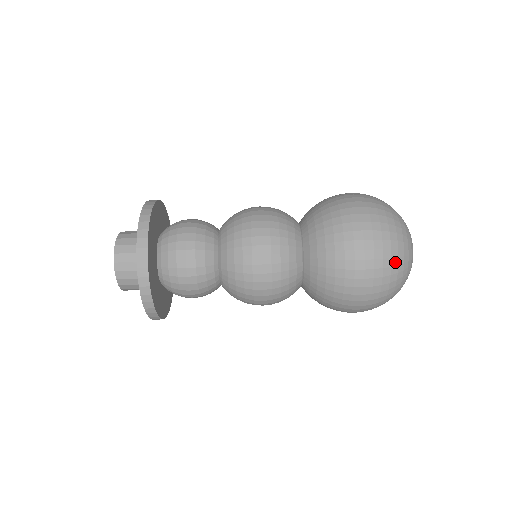
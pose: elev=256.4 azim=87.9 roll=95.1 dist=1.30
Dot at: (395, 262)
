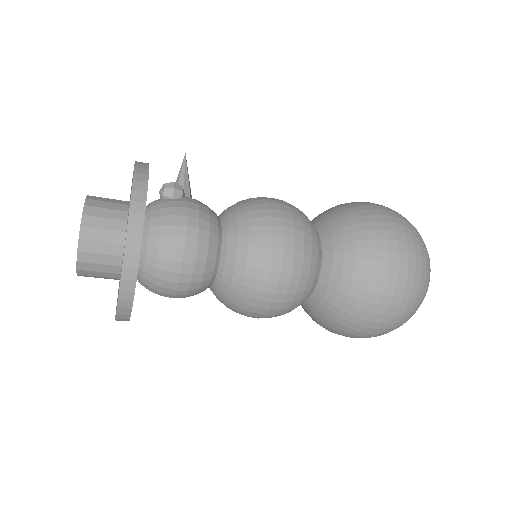
Dot at: occluded
